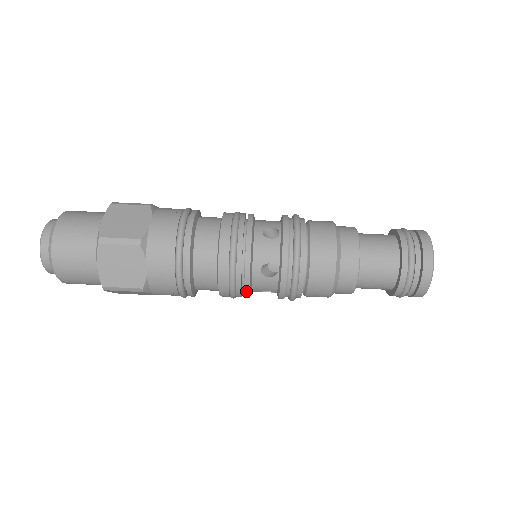
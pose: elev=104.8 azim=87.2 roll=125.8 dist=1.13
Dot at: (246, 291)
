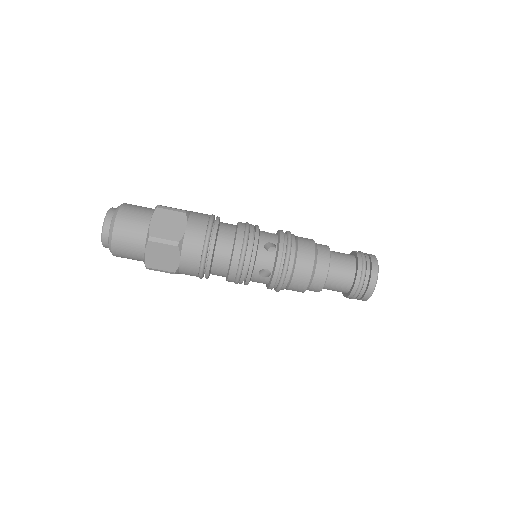
Dot at: occluded
